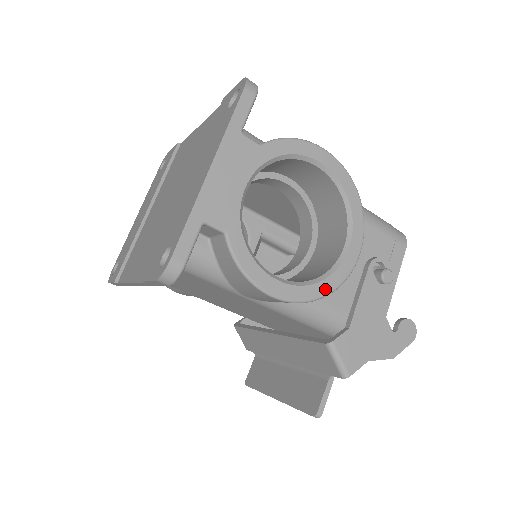
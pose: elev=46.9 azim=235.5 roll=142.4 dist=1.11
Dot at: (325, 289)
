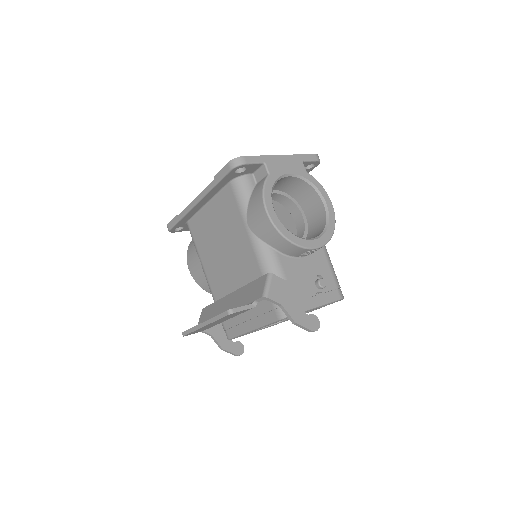
Dot at: (290, 237)
